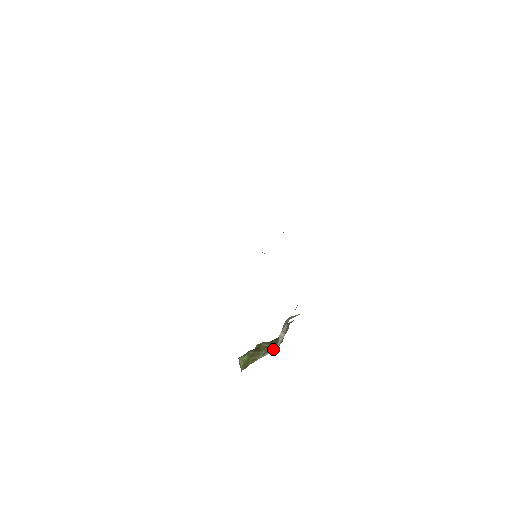
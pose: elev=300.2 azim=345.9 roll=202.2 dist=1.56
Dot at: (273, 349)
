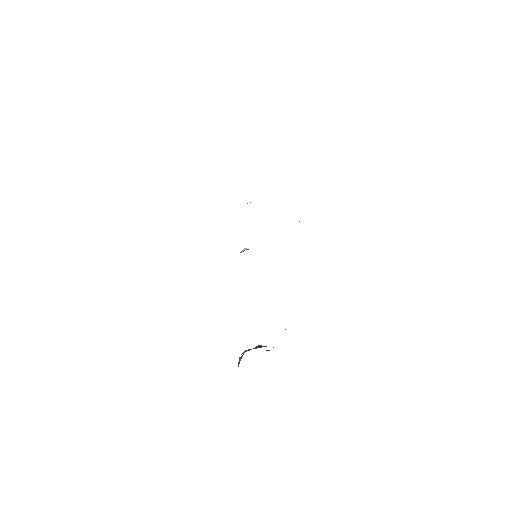
Dot at: occluded
